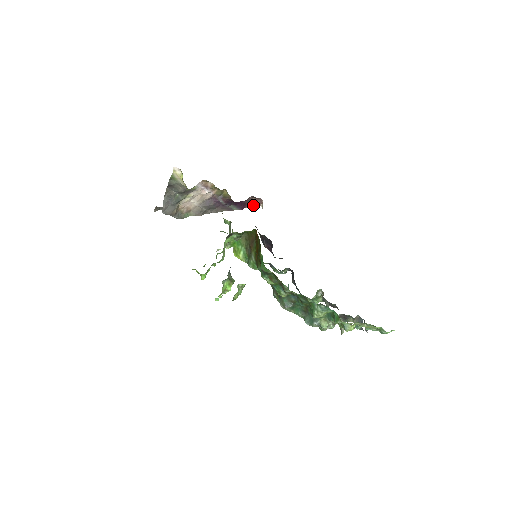
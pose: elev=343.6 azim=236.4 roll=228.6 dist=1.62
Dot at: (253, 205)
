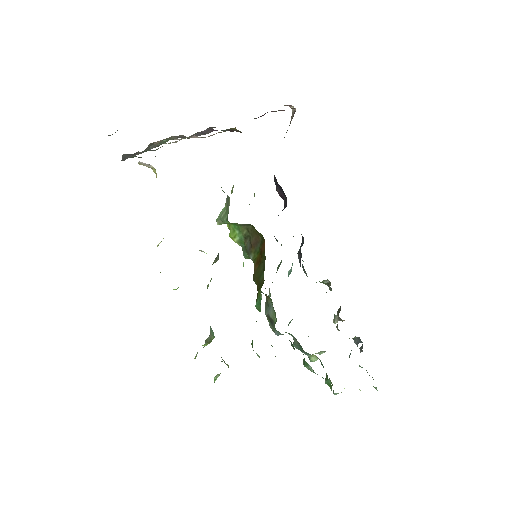
Dot at: occluded
